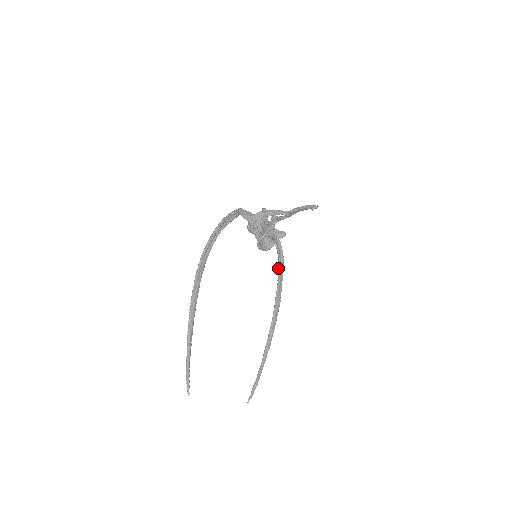
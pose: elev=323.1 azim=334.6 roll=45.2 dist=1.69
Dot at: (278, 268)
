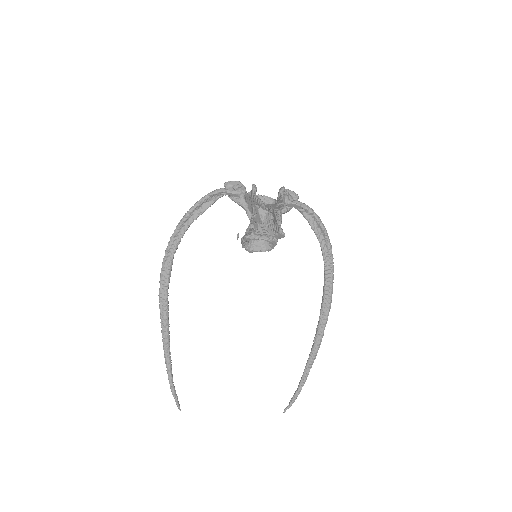
Dot at: (323, 255)
